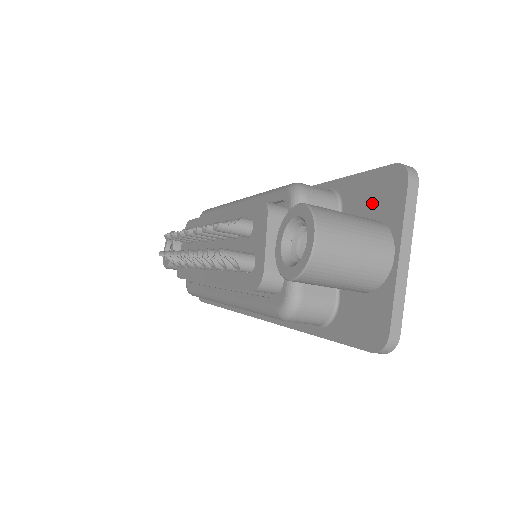
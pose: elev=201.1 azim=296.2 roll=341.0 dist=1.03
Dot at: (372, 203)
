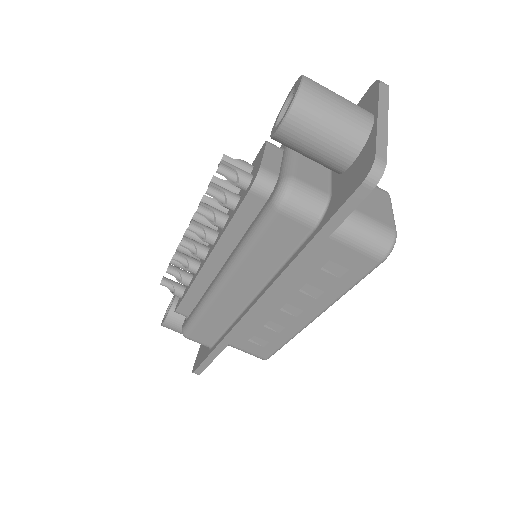
Dot at: occluded
